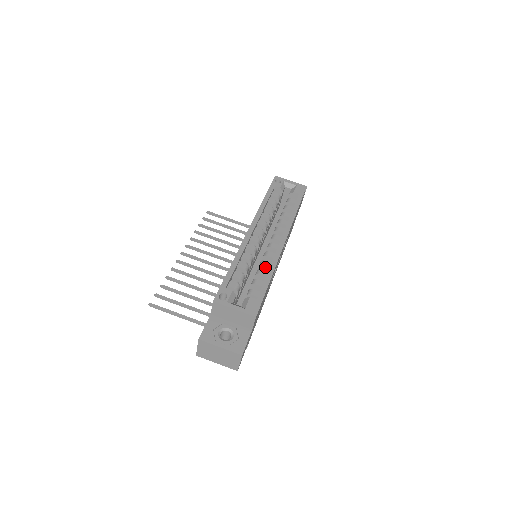
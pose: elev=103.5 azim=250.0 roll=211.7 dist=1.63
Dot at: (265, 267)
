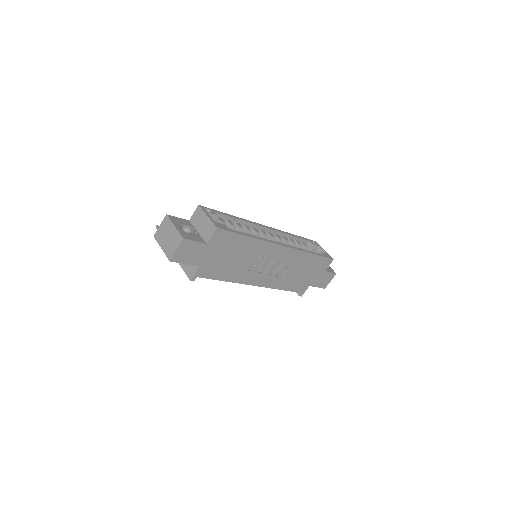
Dot at: occluded
